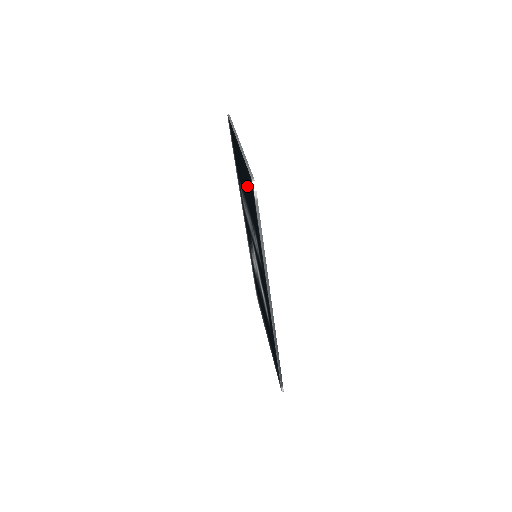
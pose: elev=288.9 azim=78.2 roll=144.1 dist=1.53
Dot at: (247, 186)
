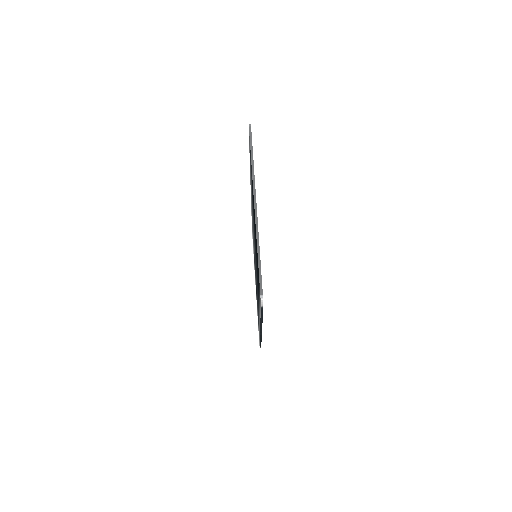
Dot at: occluded
